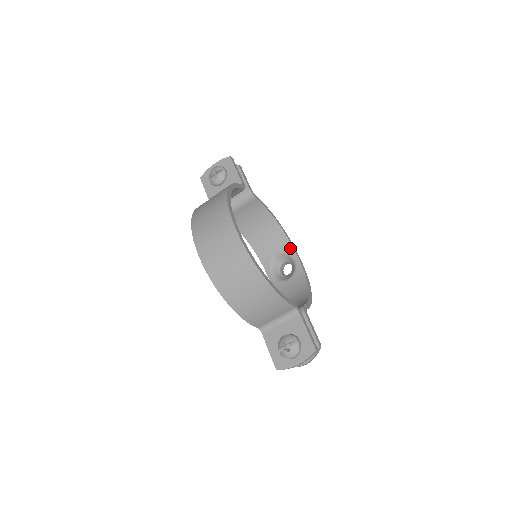
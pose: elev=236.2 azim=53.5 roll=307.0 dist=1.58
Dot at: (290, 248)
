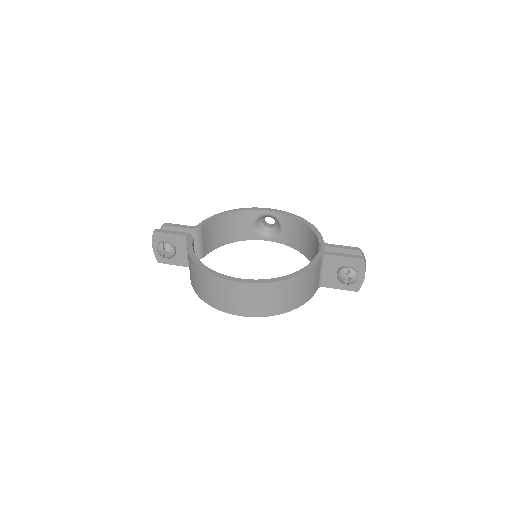
Dot at: (256, 213)
